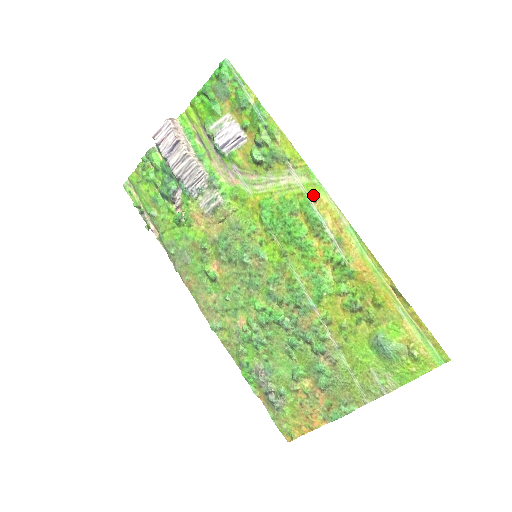
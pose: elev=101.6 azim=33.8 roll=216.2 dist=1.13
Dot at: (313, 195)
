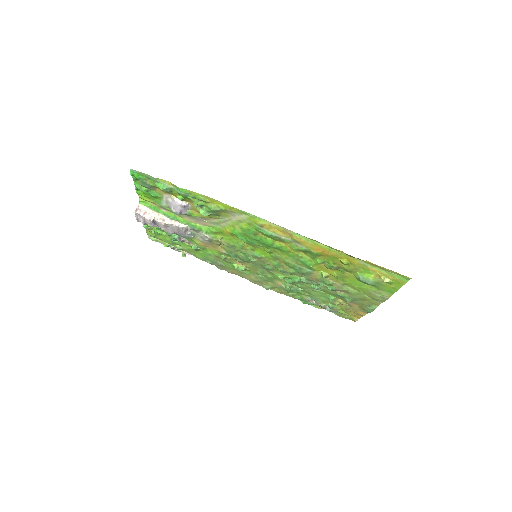
Dot at: (257, 224)
